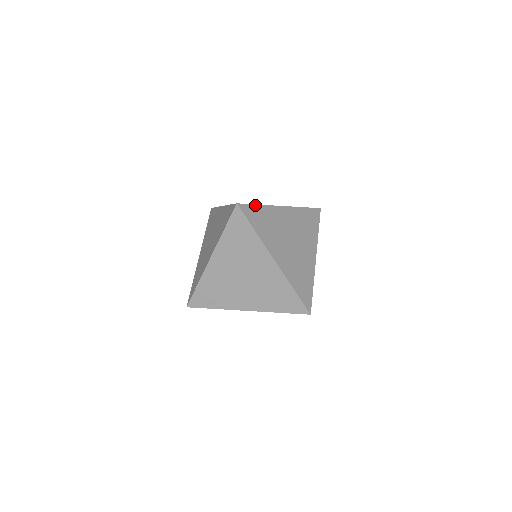
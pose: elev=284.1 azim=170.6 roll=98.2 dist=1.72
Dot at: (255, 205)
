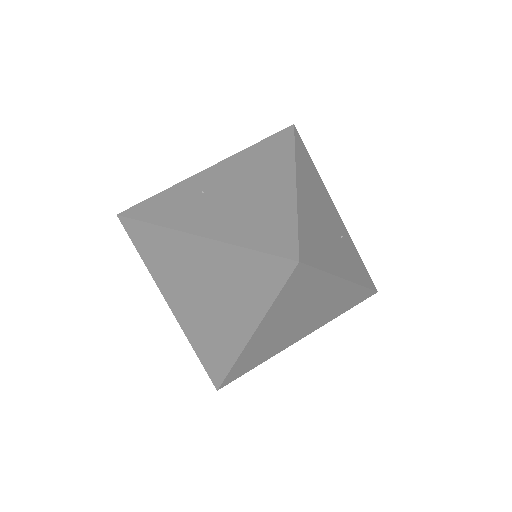
Dot at: (298, 229)
